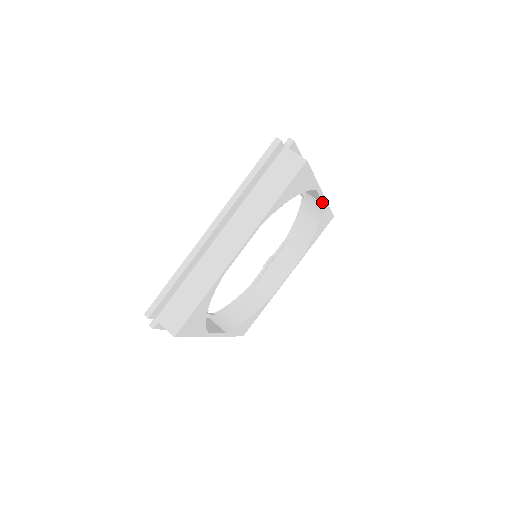
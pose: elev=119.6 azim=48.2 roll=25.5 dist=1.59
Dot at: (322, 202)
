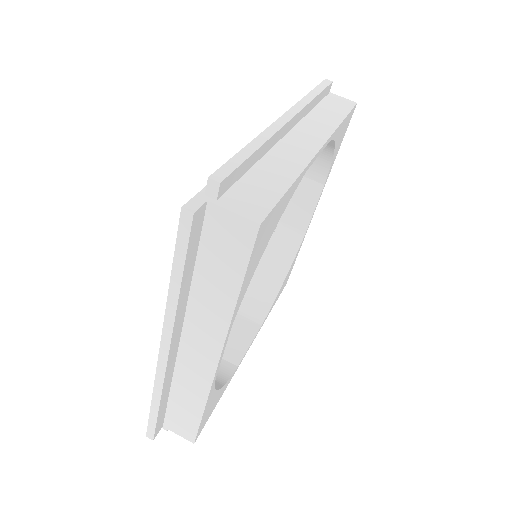
Dot at: occluded
